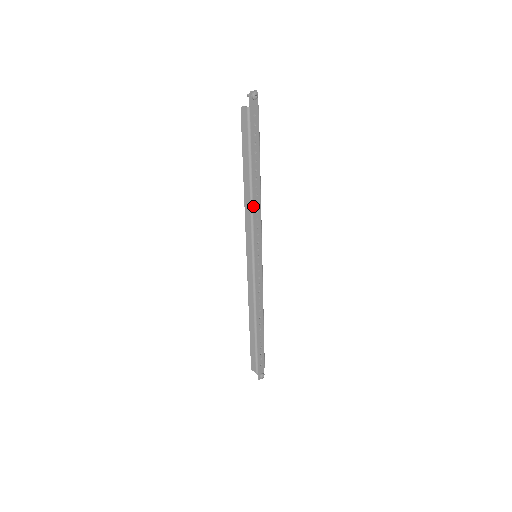
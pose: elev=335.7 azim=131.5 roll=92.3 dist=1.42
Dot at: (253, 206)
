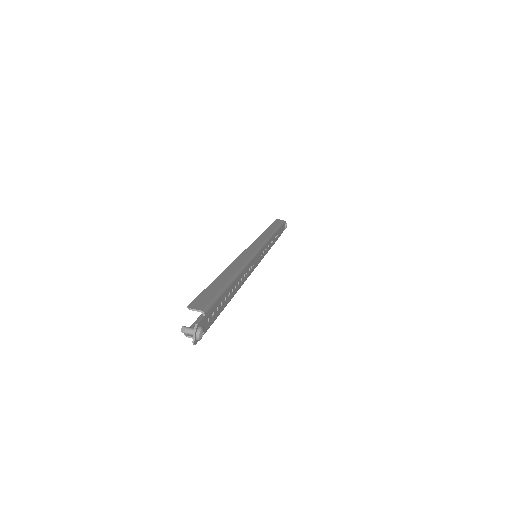
Dot at: (243, 283)
